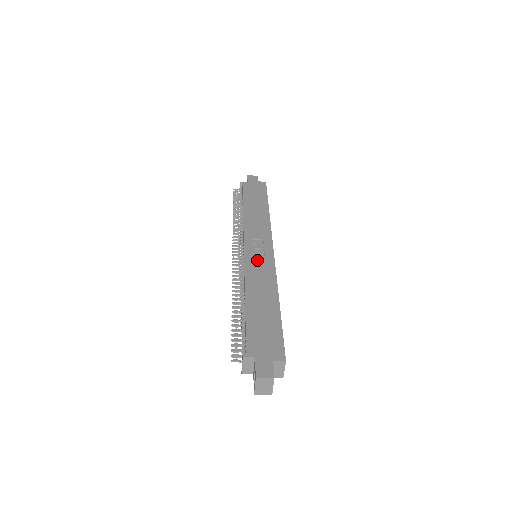
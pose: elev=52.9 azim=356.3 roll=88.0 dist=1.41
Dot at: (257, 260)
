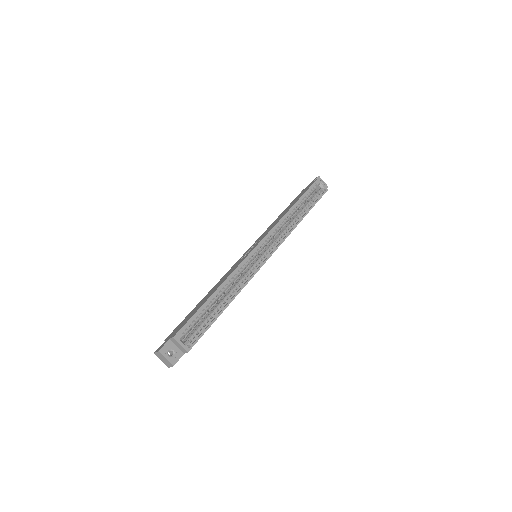
Dot at: (240, 260)
